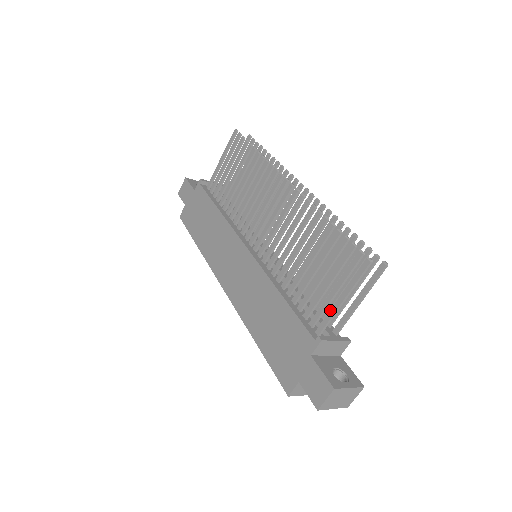
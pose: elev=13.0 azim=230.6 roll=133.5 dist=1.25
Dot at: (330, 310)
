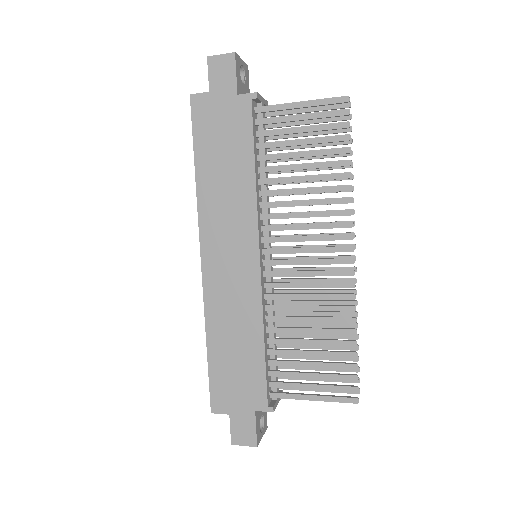
Dot at: (296, 394)
